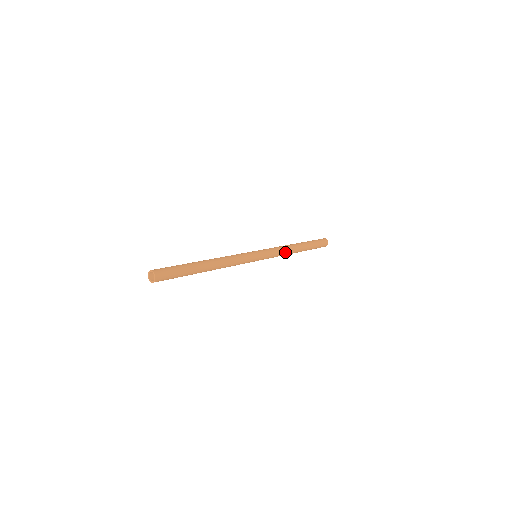
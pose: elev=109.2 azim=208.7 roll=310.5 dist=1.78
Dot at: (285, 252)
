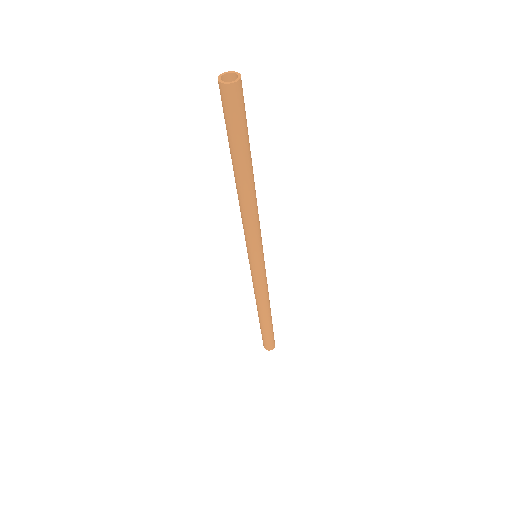
Dot at: (266, 295)
